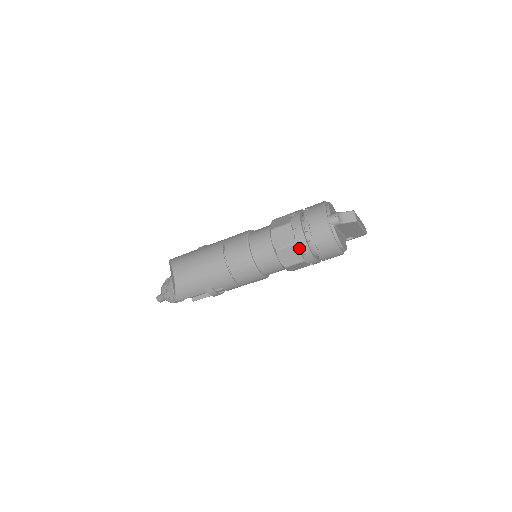
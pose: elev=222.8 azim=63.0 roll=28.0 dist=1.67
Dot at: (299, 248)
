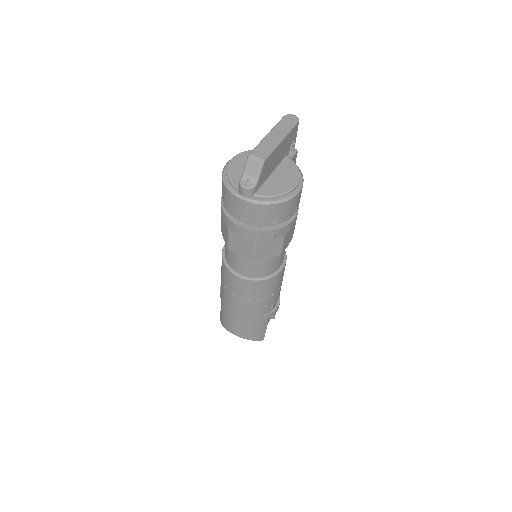
Dot at: (263, 240)
